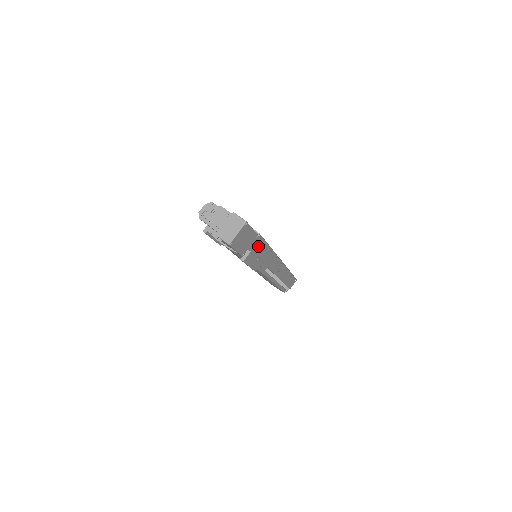
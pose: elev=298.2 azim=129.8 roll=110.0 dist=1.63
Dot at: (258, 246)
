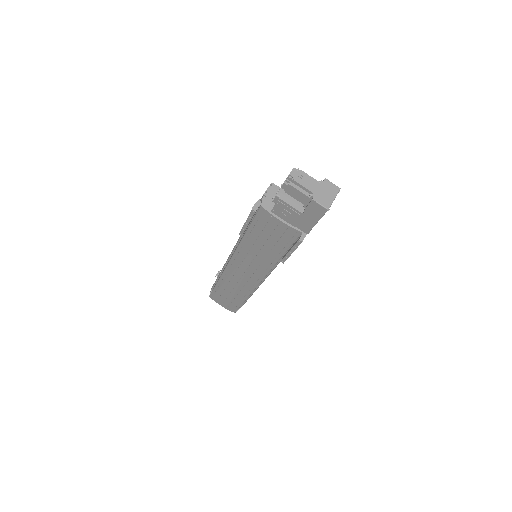
Dot at: occluded
